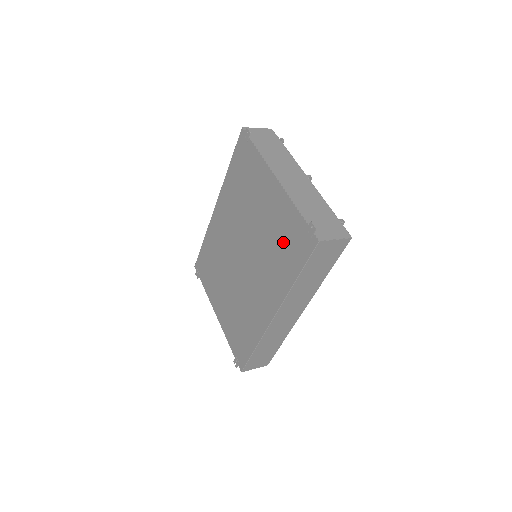
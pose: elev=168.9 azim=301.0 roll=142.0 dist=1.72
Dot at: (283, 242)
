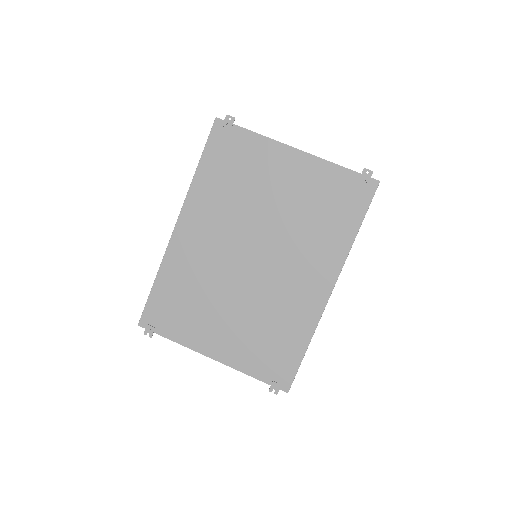
Dot at: (326, 206)
